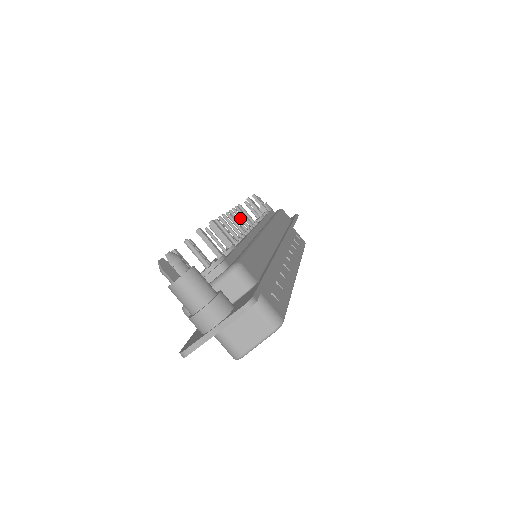
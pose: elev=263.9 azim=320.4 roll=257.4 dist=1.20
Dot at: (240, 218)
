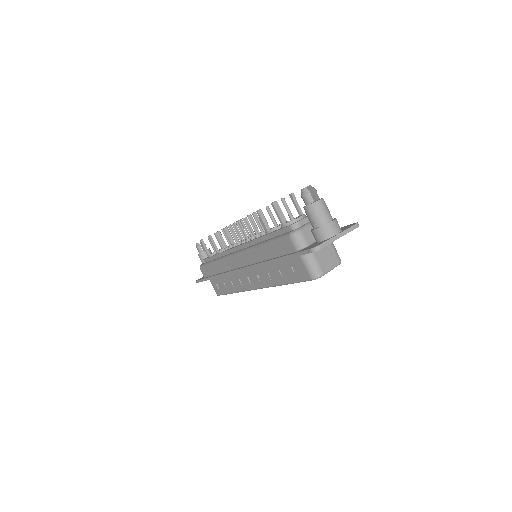
Dot at: (241, 230)
